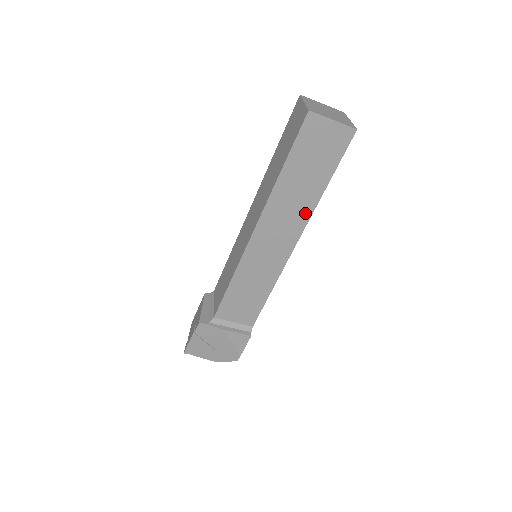
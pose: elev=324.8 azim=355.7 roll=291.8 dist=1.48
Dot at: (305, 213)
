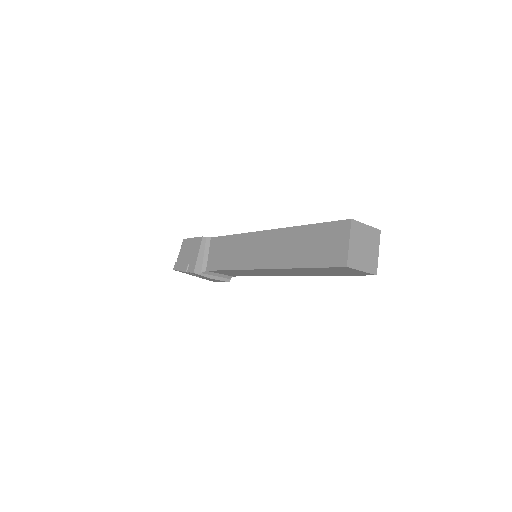
Dot at: (307, 275)
